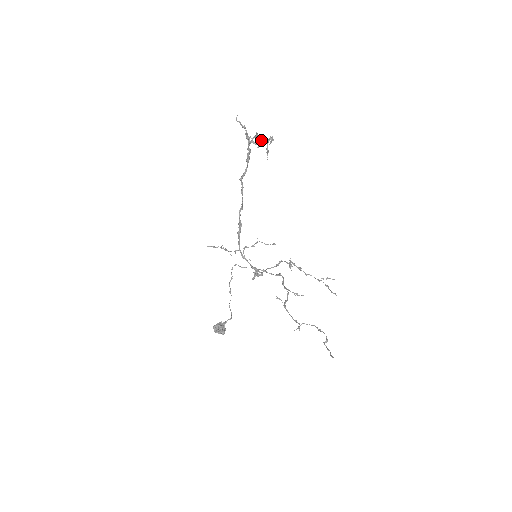
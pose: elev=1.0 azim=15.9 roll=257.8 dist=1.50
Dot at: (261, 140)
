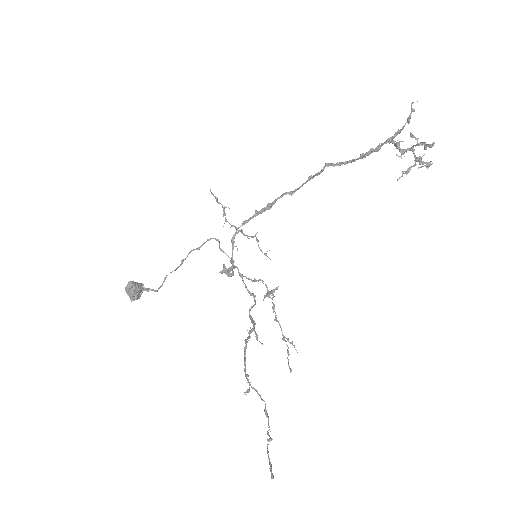
Dot at: (414, 153)
